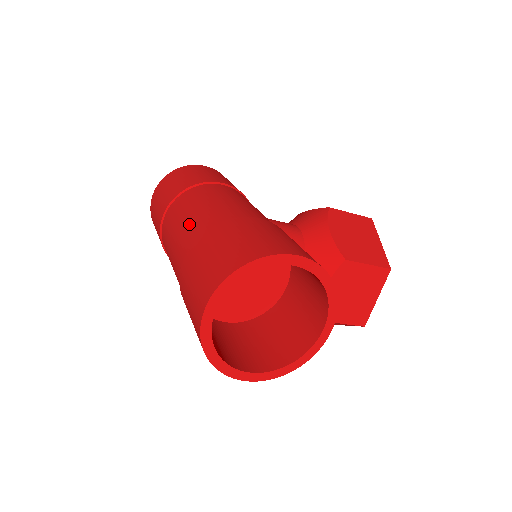
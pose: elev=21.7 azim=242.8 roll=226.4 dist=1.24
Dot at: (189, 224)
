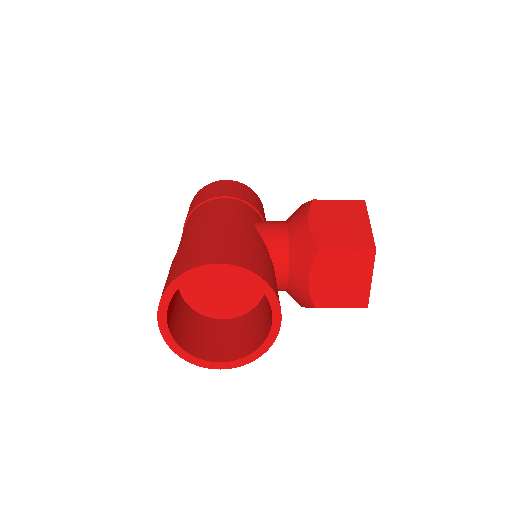
Dot at: (180, 242)
